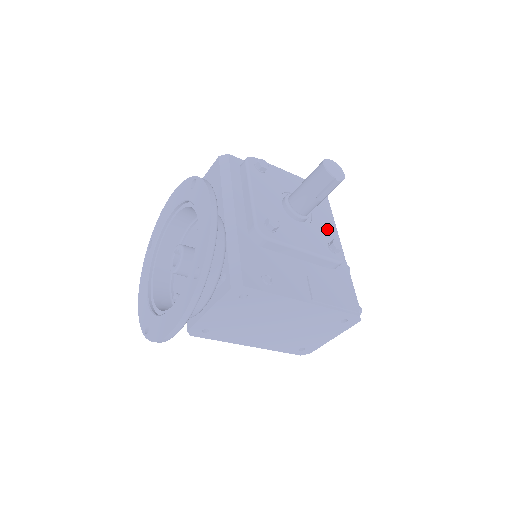
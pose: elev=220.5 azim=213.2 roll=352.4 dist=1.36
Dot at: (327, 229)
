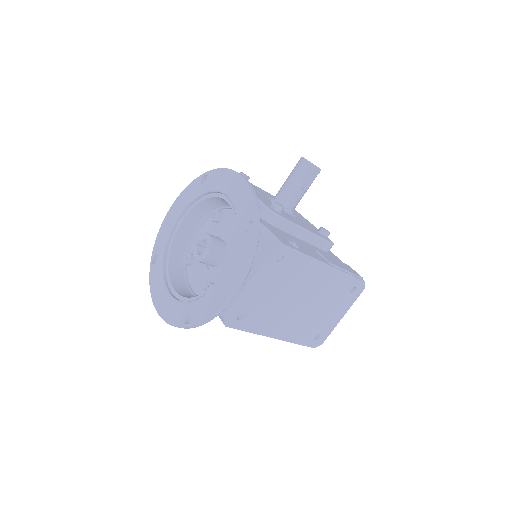
Dot at: (309, 224)
